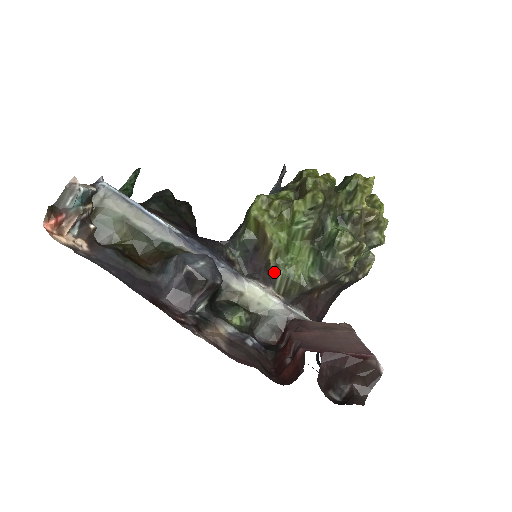
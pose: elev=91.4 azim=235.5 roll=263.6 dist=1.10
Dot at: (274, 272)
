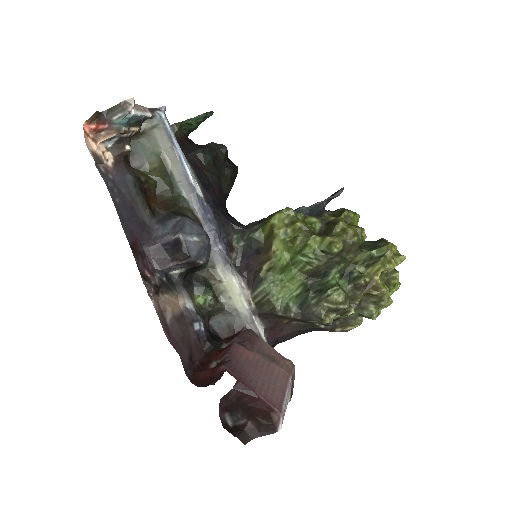
Dot at: (259, 281)
